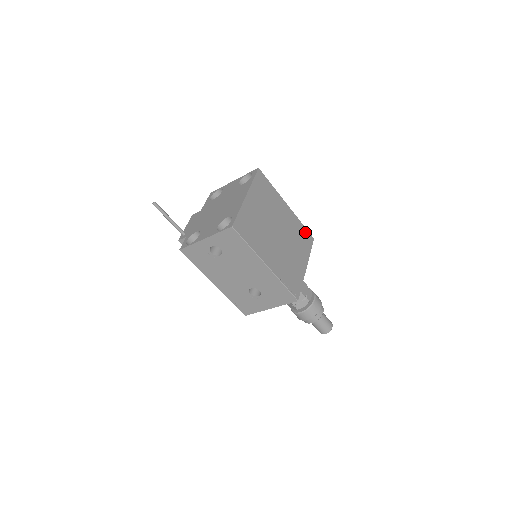
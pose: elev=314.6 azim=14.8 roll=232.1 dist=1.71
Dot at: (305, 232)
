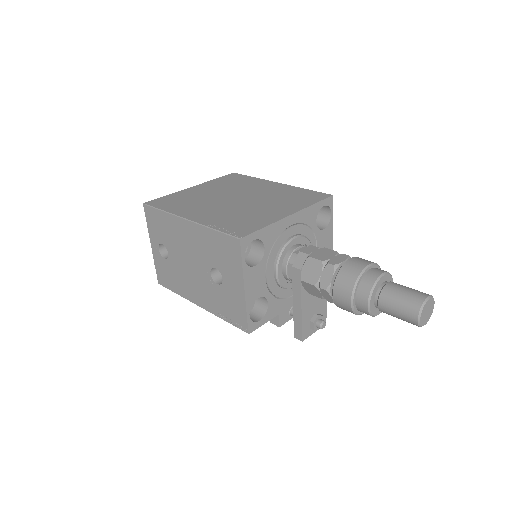
Dot at: (310, 193)
